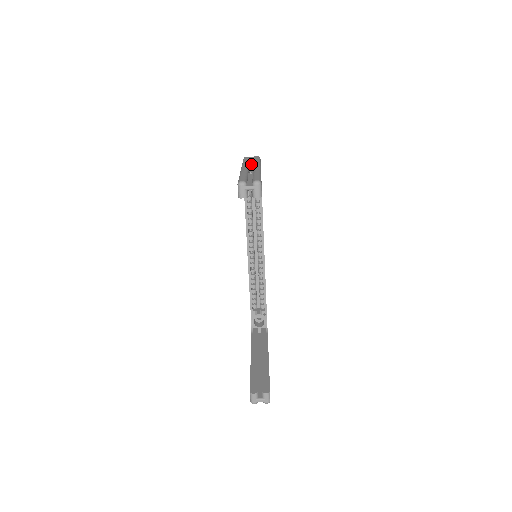
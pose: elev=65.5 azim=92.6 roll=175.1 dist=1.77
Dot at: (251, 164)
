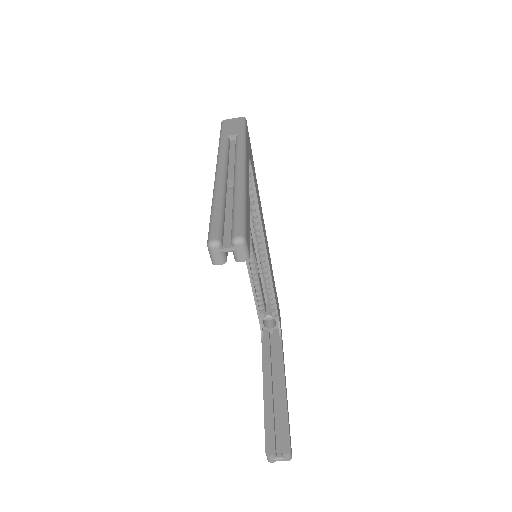
Dot at: (232, 142)
